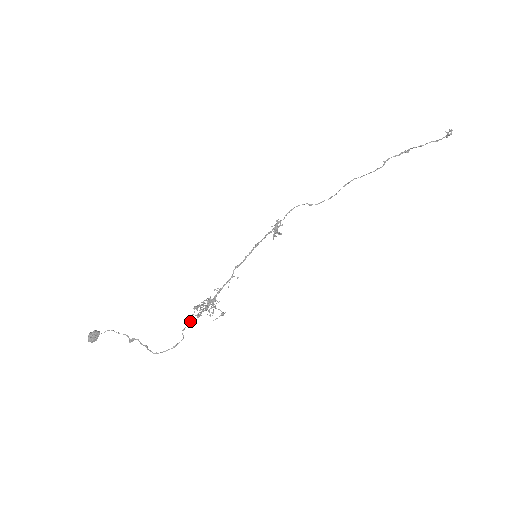
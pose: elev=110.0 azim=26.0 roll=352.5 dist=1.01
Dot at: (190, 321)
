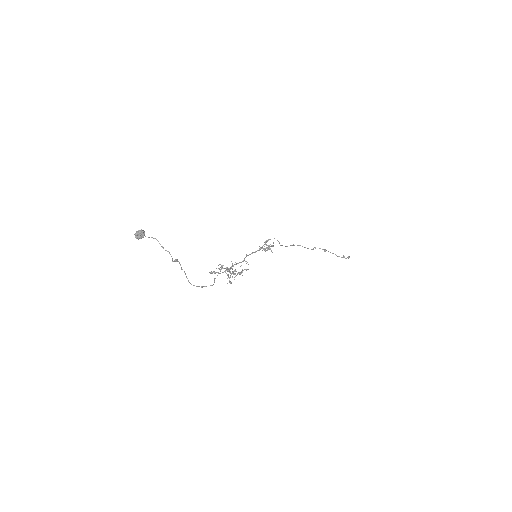
Dot at: occluded
